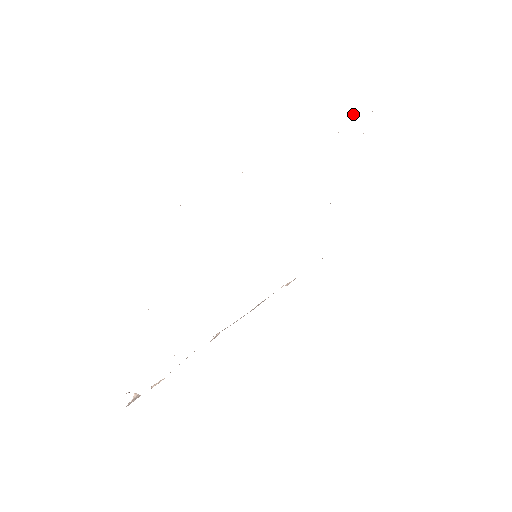
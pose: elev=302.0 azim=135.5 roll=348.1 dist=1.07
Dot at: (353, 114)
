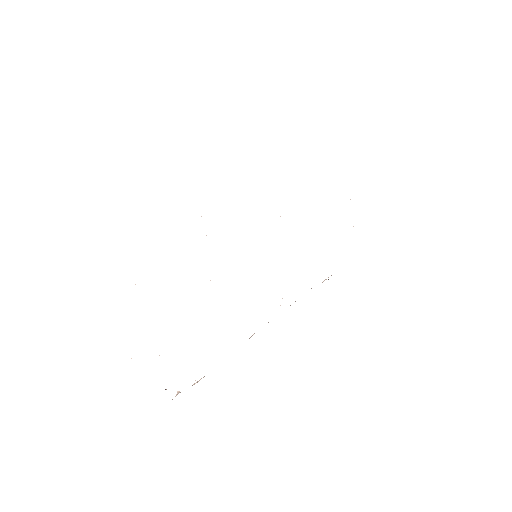
Dot at: occluded
